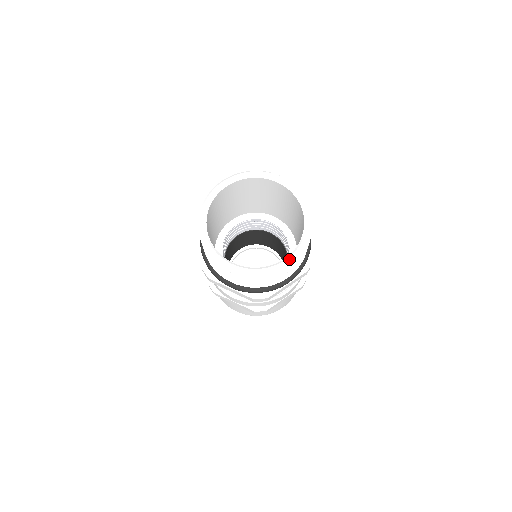
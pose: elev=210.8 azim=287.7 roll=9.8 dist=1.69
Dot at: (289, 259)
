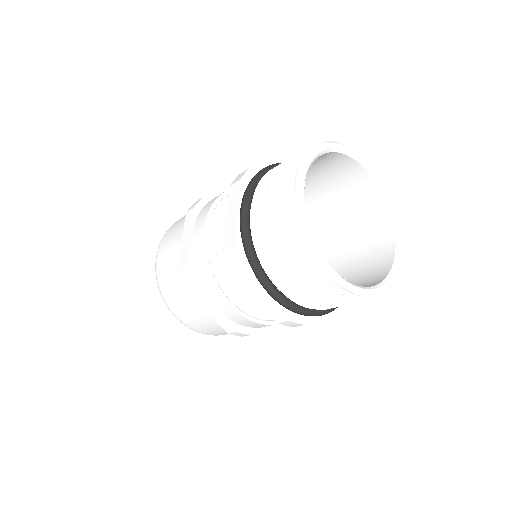
Dot at: (385, 286)
